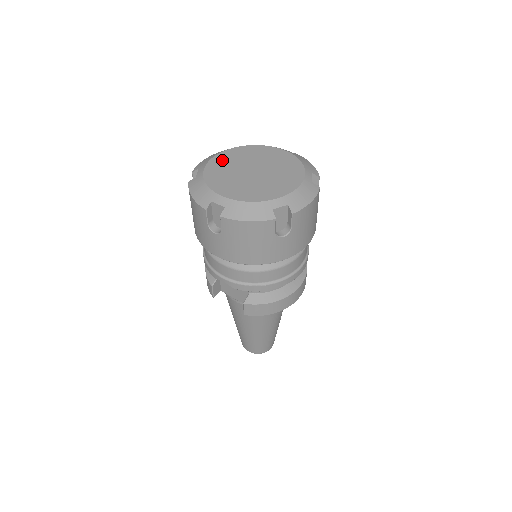
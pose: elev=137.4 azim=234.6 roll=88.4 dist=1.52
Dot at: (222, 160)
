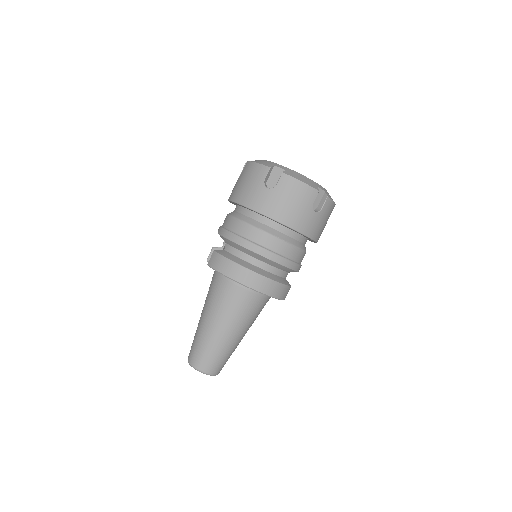
Dot at: occluded
